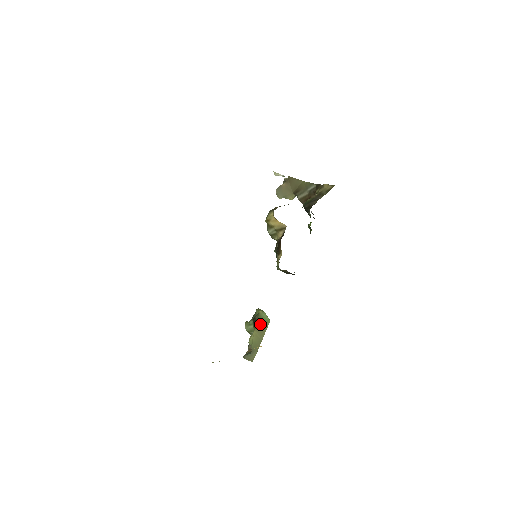
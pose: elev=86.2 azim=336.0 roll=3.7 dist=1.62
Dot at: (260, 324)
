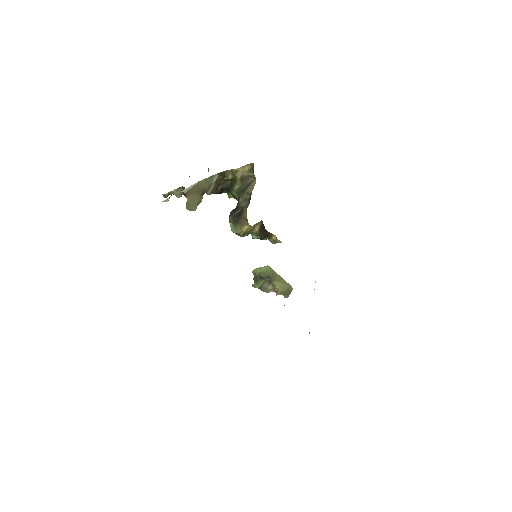
Dot at: (270, 275)
